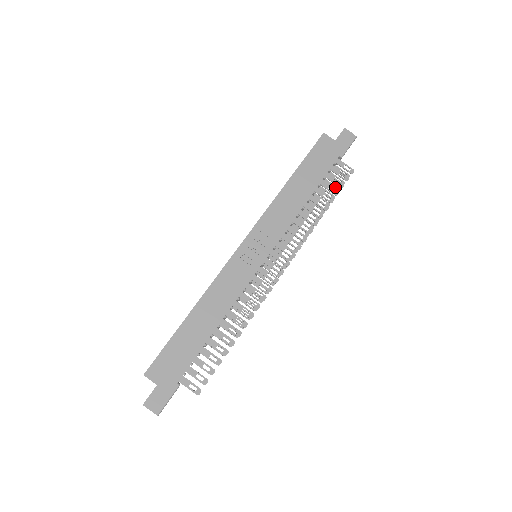
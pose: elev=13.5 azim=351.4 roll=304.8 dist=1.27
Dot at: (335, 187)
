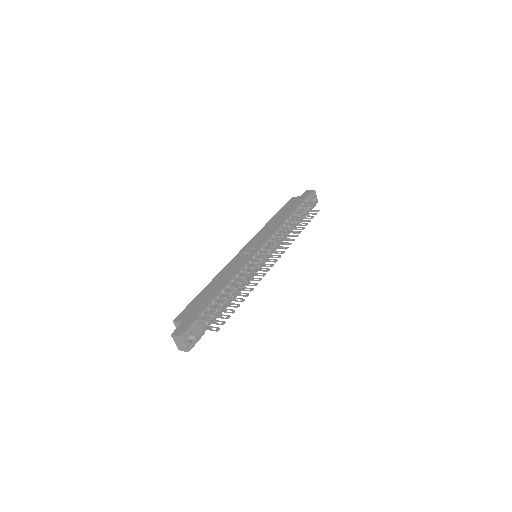
Dot at: occluded
